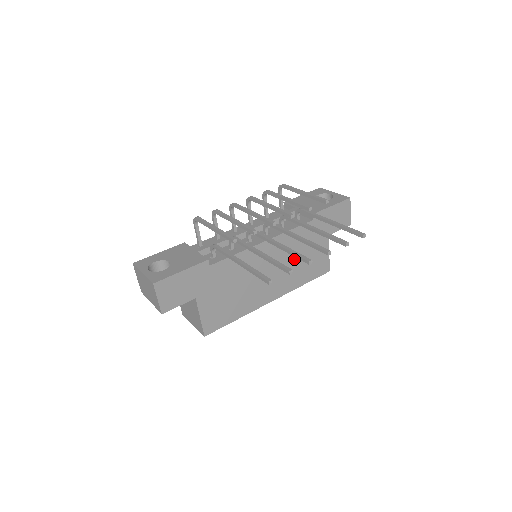
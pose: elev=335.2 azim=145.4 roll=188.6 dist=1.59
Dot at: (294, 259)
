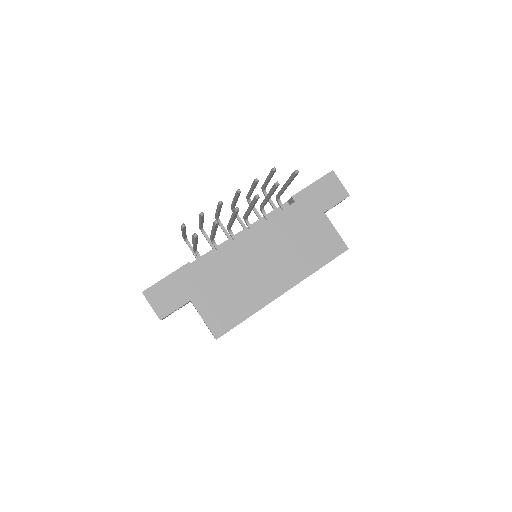
Dot at: (291, 244)
